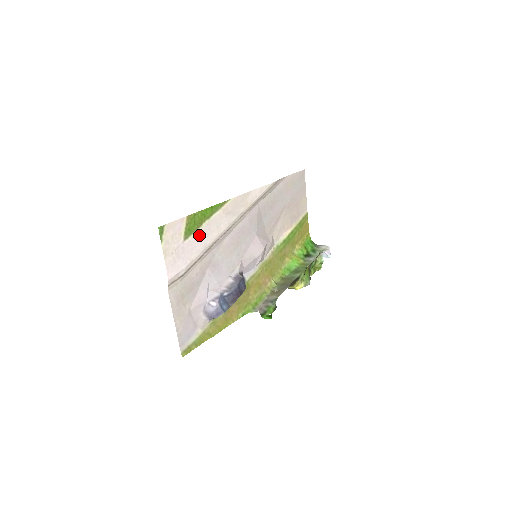
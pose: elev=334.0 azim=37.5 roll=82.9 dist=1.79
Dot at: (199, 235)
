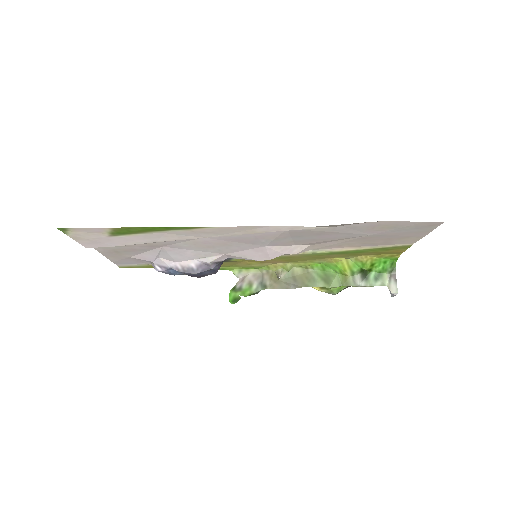
Dot at: (141, 236)
